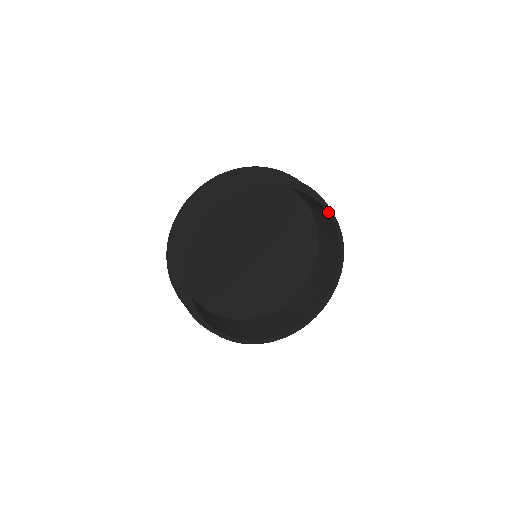
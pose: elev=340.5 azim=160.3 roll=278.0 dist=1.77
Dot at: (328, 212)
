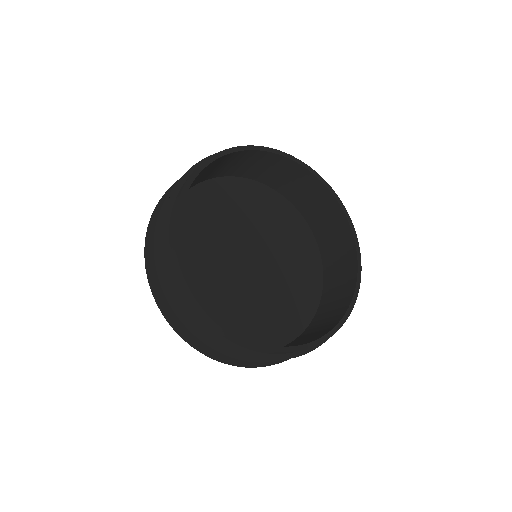
Dot at: (318, 178)
